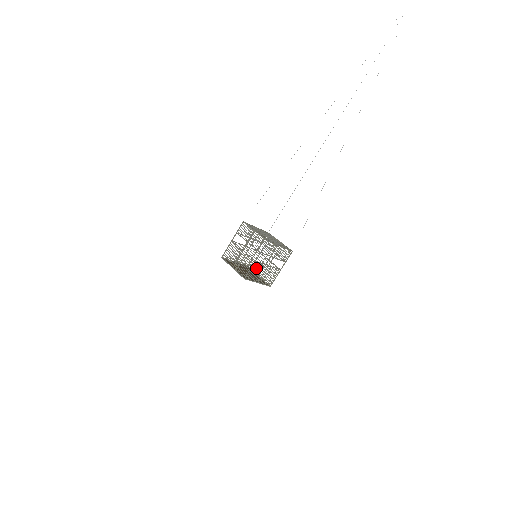
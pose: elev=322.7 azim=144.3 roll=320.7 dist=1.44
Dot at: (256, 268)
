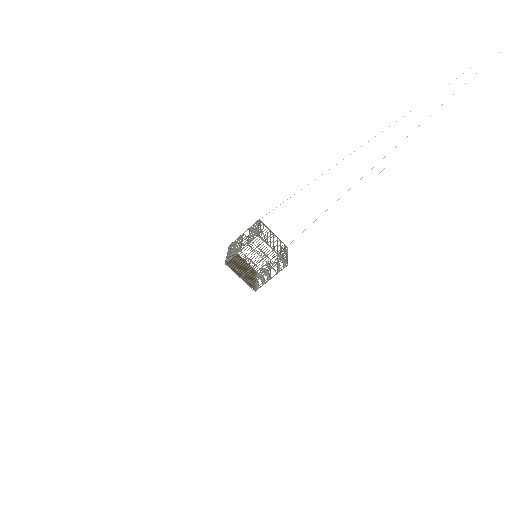
Dot at: (259, 274)
